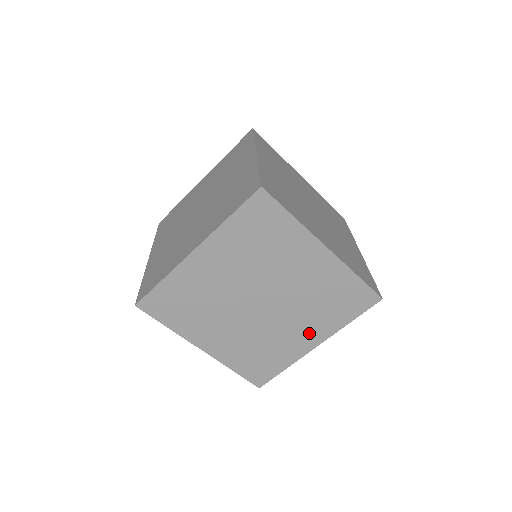
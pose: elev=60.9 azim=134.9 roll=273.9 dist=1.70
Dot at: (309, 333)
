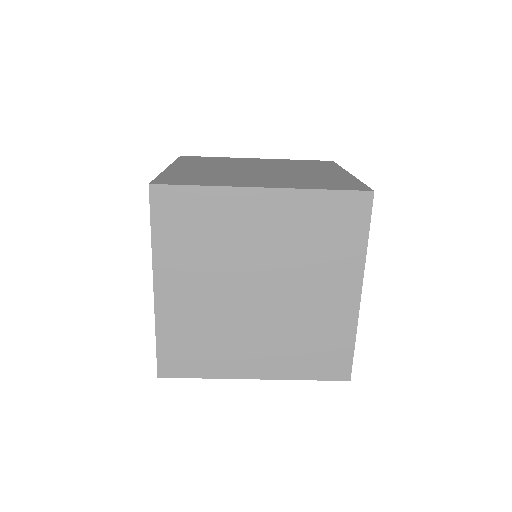
Dot at: (263, 359)
